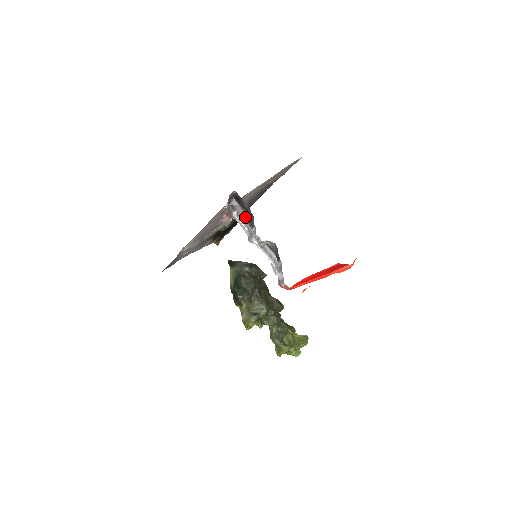
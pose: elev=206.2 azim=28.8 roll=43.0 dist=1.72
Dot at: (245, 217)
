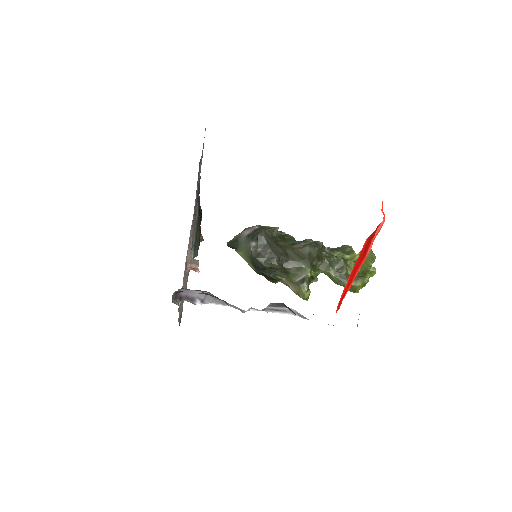
Dot at: (214, 298)
